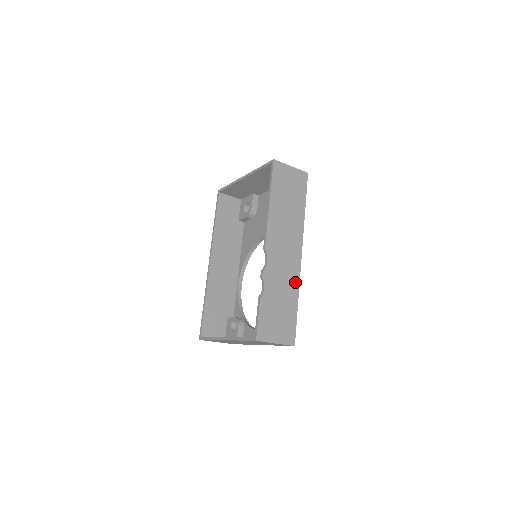
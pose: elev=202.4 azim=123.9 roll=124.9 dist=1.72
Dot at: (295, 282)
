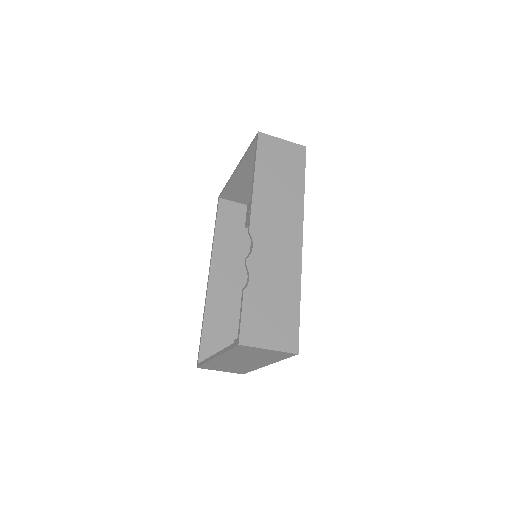
Dot at: (295, 272)
